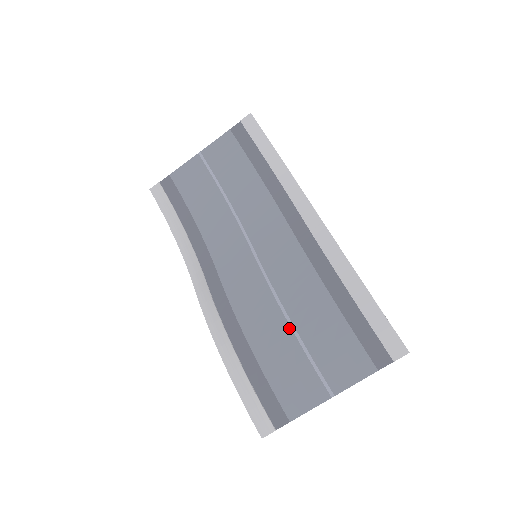
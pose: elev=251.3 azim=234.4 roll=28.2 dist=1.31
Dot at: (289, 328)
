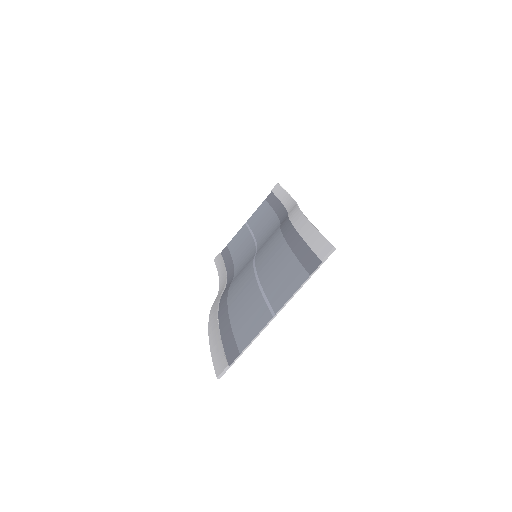
Dot at: (255, 281)
